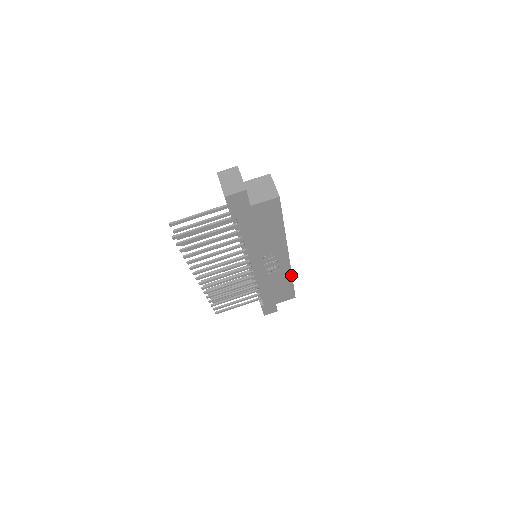
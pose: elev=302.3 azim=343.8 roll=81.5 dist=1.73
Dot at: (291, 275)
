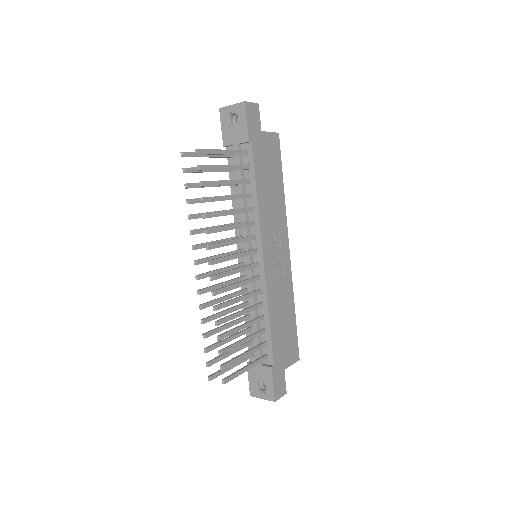
Dot at: (293, 296)
